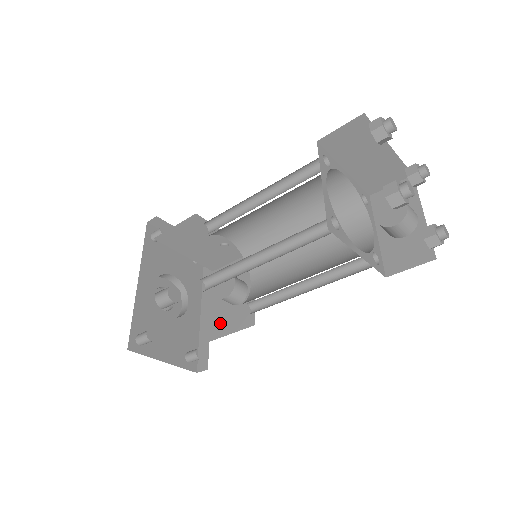
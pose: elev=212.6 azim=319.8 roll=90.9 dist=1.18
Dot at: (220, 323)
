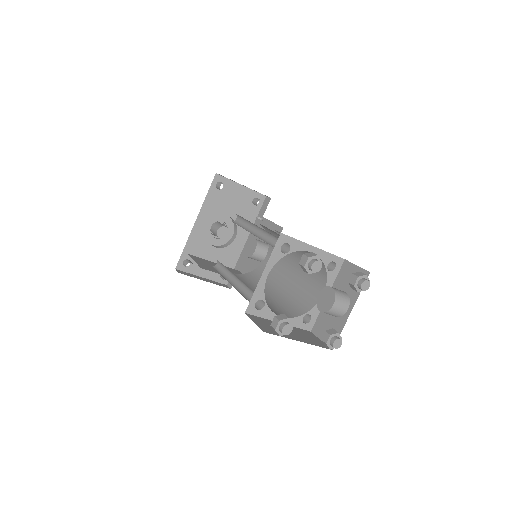
Dot at: (247, 264)
